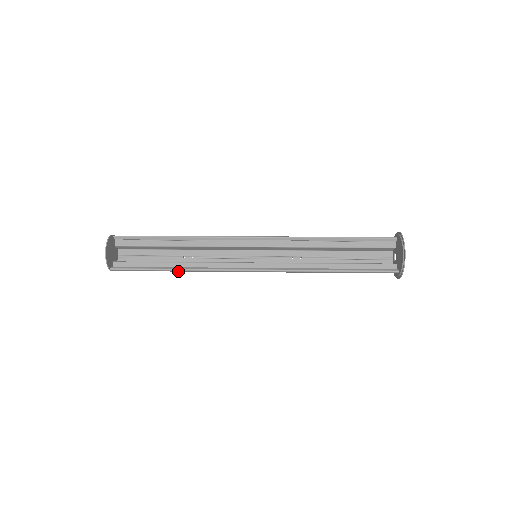
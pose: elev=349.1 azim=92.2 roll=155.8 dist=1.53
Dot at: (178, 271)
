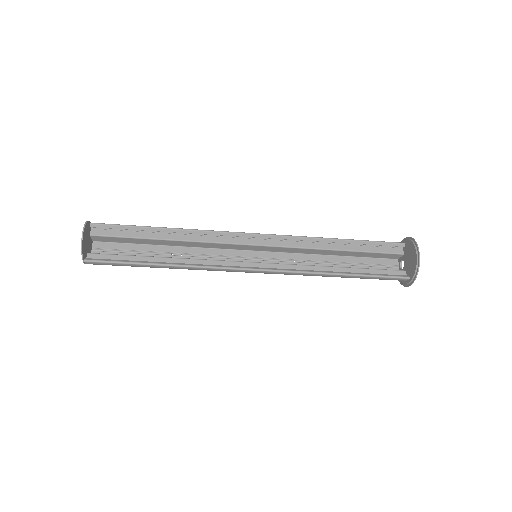
Dot at: (167, 267)
